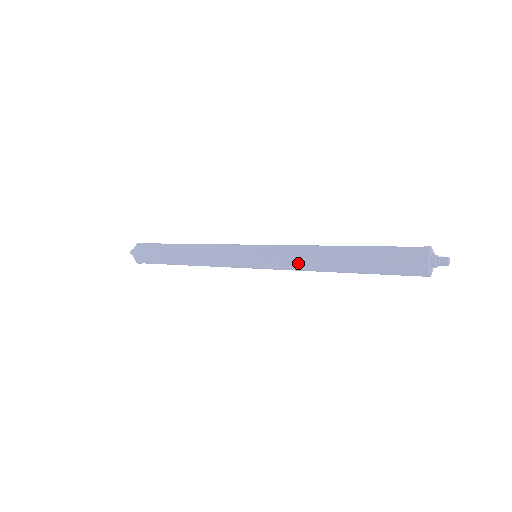
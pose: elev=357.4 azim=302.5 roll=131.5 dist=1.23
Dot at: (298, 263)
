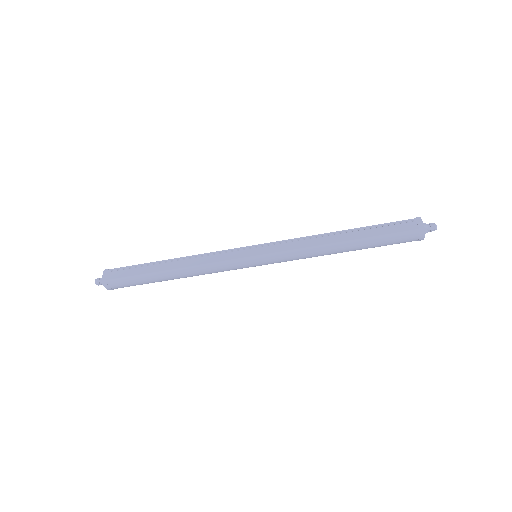
Dot at: (304, 242)
